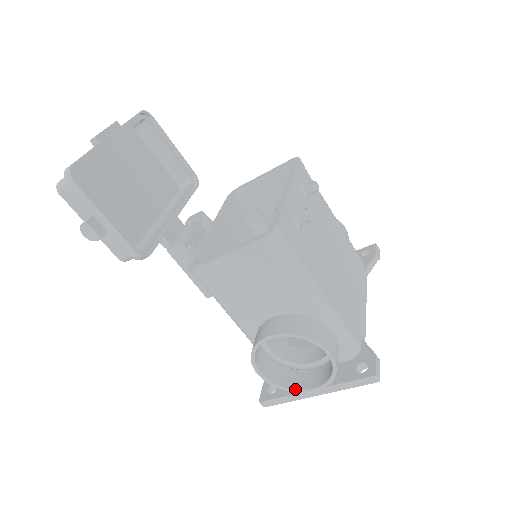
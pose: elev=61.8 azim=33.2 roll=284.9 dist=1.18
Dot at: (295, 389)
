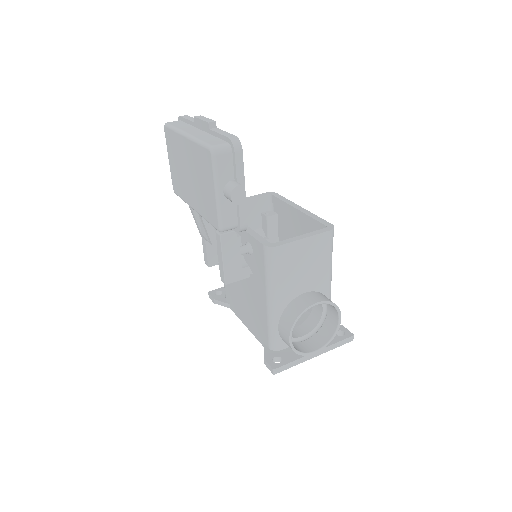
Dot at: (305, 352)
